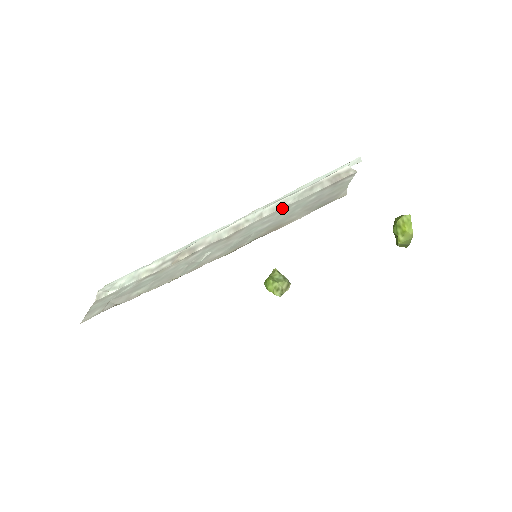
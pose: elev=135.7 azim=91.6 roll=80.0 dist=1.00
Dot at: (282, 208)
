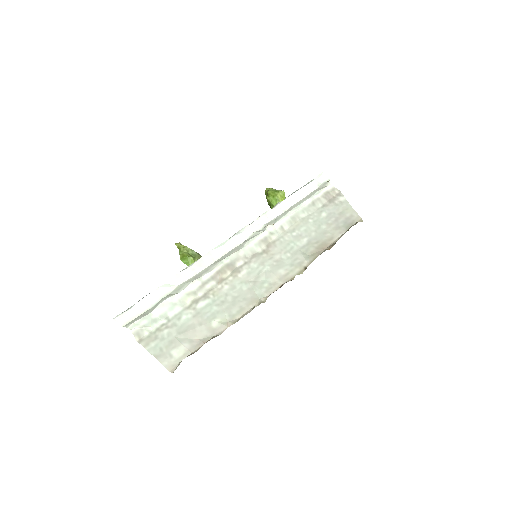
Dot at: (299, 222)
